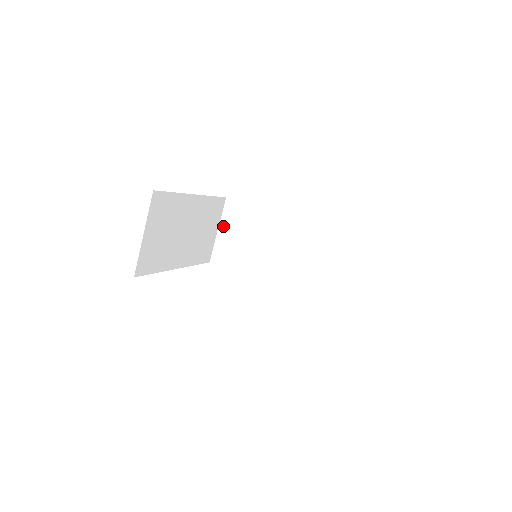
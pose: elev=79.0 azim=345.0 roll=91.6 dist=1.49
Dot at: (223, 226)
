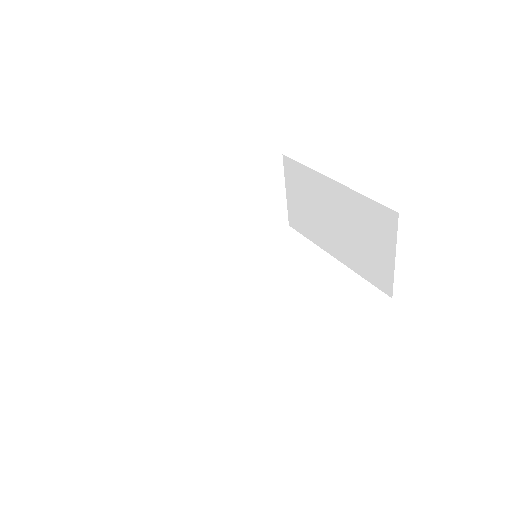
Dot at: (138, 245)
